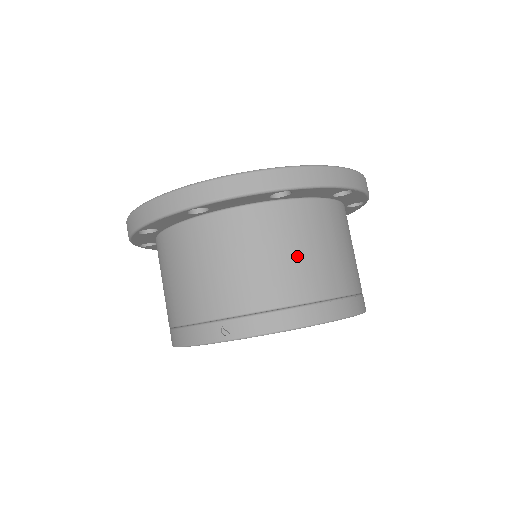
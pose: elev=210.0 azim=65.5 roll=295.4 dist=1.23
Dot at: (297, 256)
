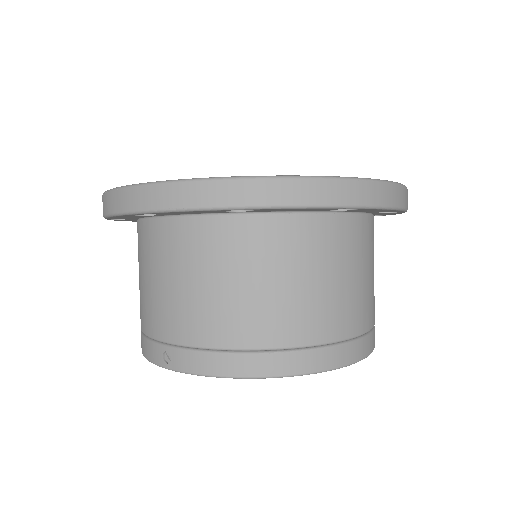
Dot at: (257, 289)
